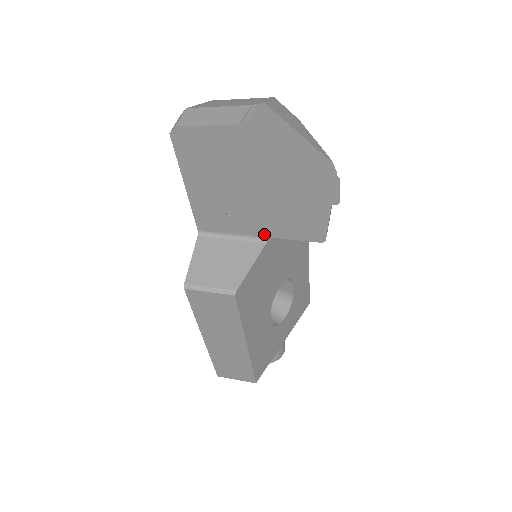
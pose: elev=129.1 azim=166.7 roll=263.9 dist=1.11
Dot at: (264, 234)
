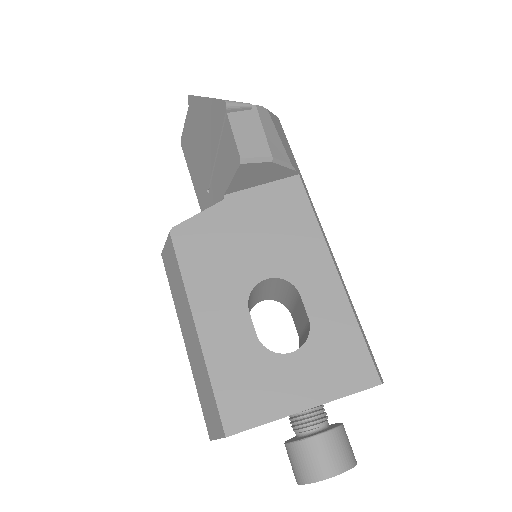
Dot at: (222, 194)
